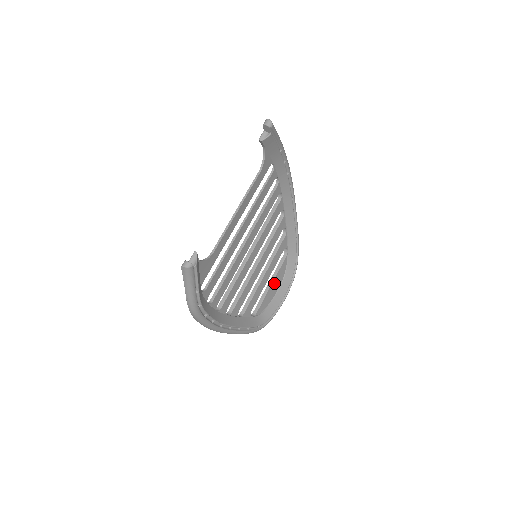
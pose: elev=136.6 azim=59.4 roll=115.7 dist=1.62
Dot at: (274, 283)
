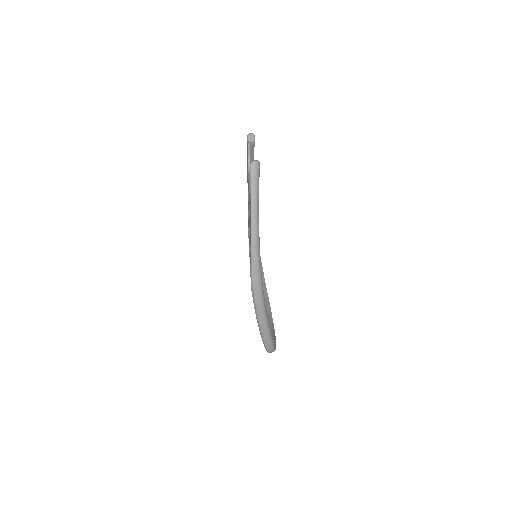
Dot at: occluded
